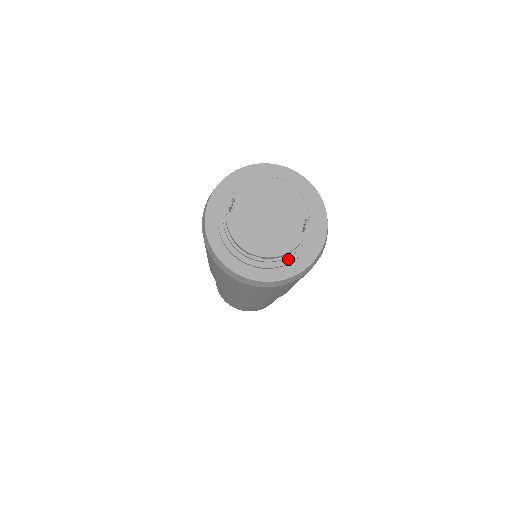
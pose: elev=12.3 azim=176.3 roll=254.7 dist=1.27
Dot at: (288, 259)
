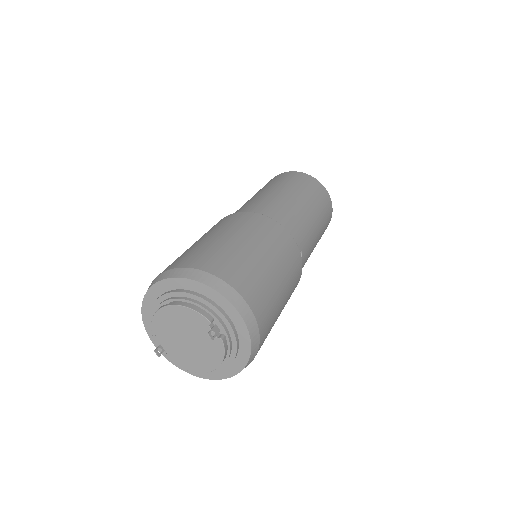
Dot at: (232, 354)
